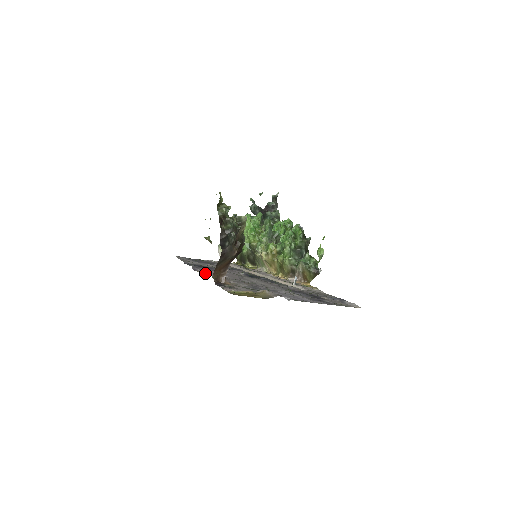
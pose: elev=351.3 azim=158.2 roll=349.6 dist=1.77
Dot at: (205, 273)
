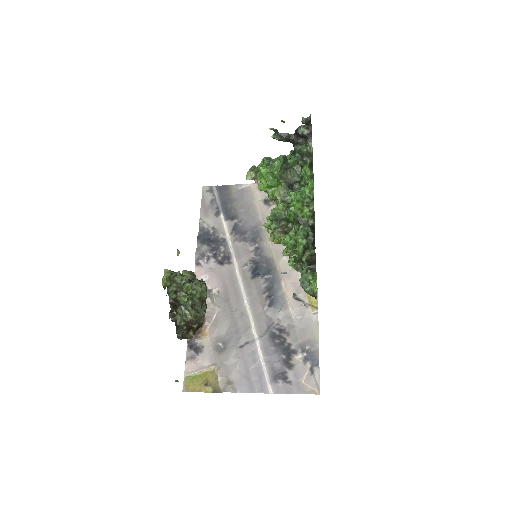
Dot at: occluded
